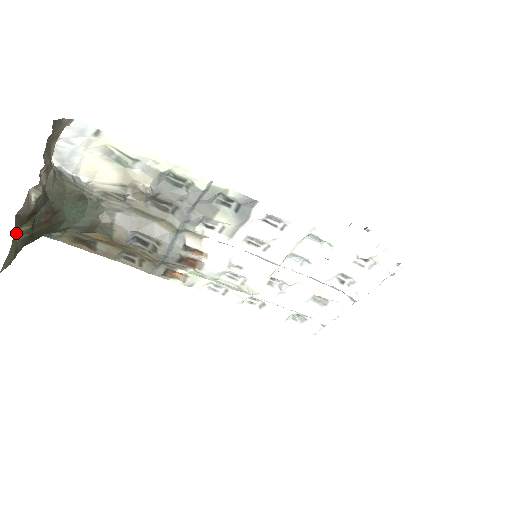
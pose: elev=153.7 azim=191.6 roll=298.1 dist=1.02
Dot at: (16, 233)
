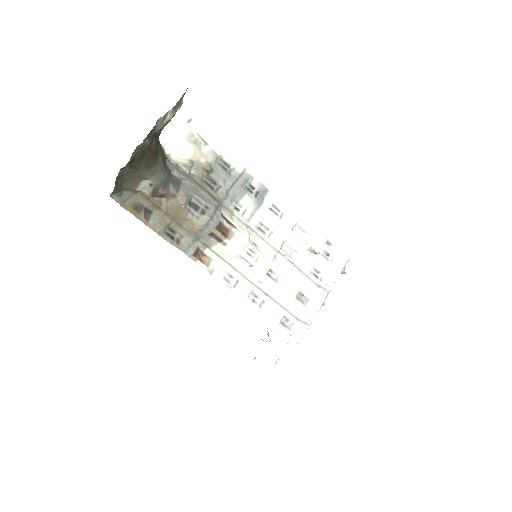
Dot at: (144, 139)
